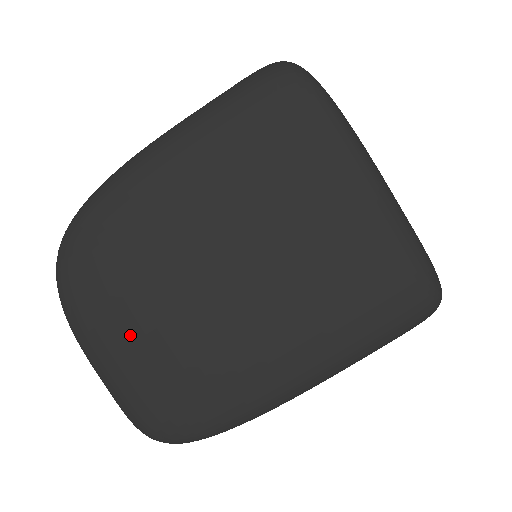
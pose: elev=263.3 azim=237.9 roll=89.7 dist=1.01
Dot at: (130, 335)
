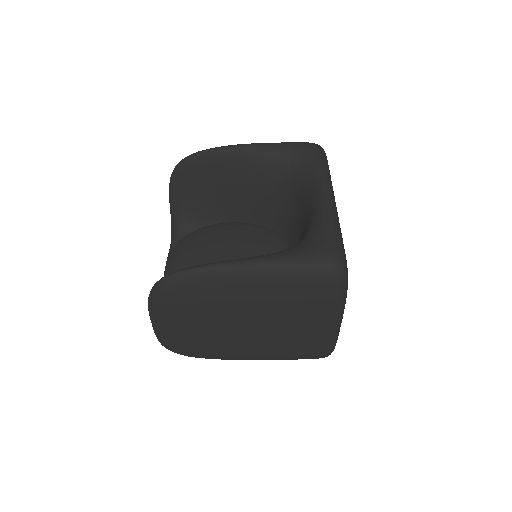
Dot at: (181, 326)
